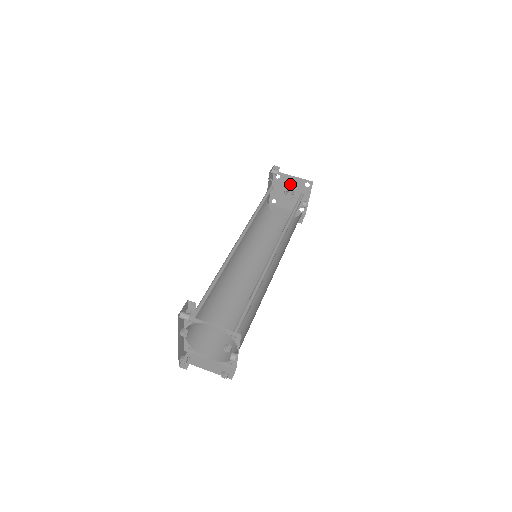
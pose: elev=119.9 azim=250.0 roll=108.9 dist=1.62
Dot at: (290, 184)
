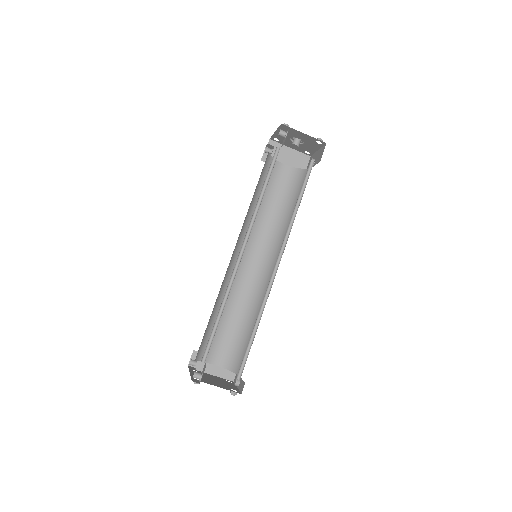
Dot at: (298, 136)
